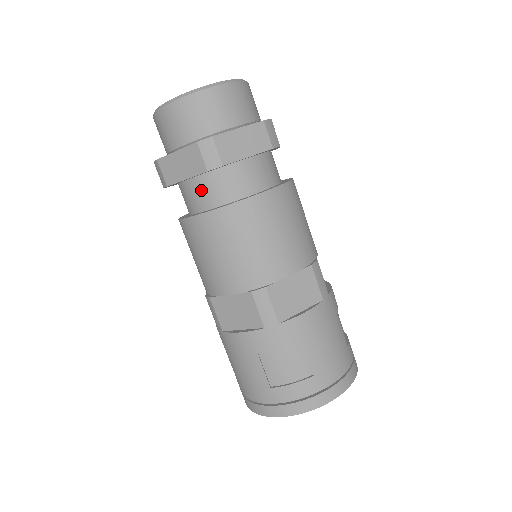
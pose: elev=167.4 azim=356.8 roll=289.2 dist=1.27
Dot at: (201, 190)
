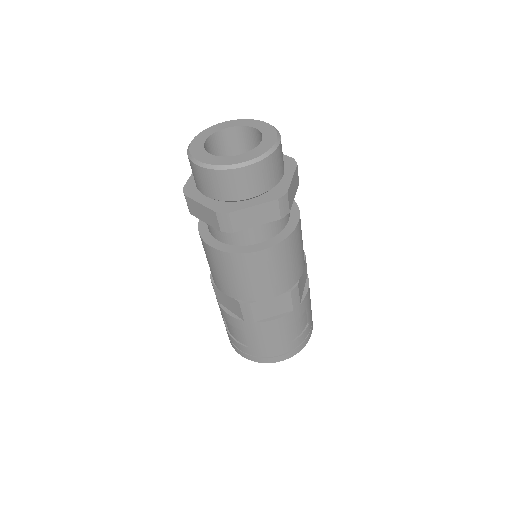
Dot at: (259, 229)
